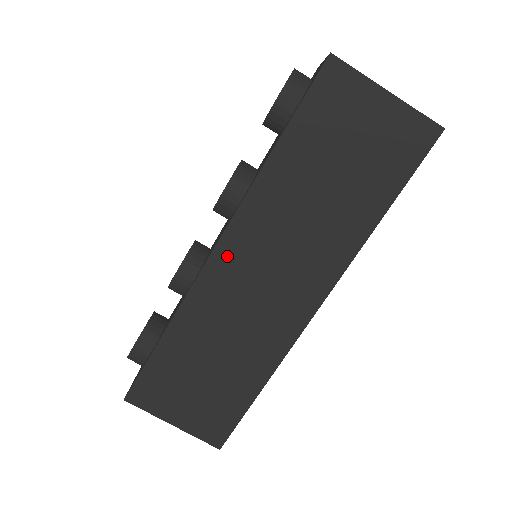
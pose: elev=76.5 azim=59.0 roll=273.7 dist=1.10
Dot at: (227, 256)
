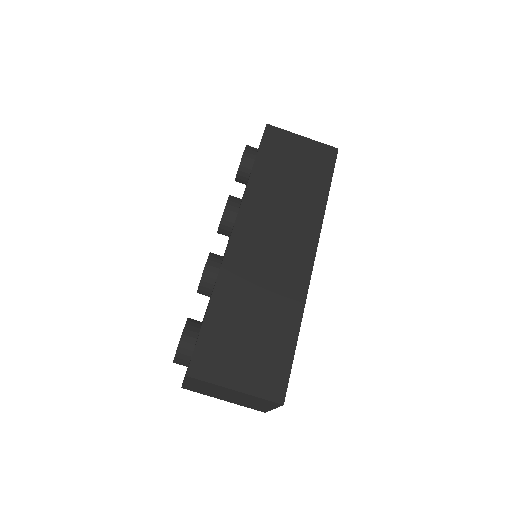
Dot at: (242, 235)
